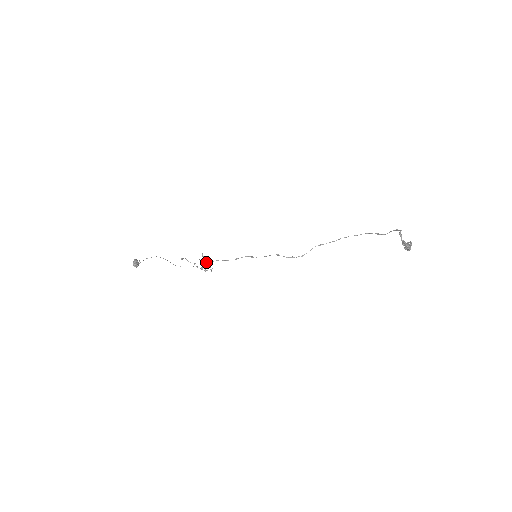
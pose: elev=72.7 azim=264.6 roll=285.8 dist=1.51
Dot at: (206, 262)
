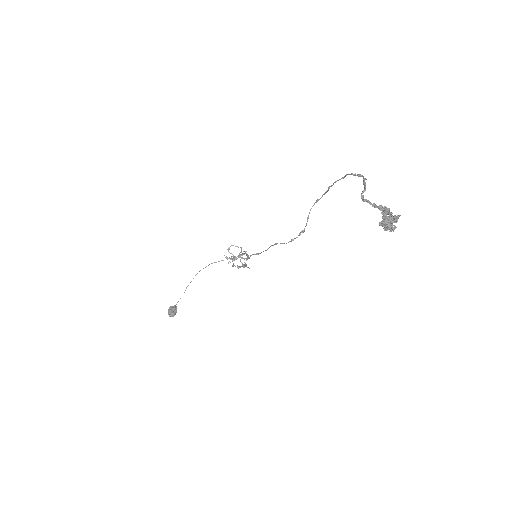
Dot at: (240, 255)
